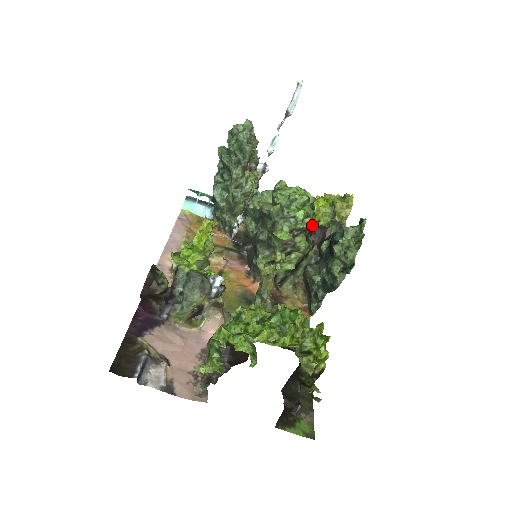
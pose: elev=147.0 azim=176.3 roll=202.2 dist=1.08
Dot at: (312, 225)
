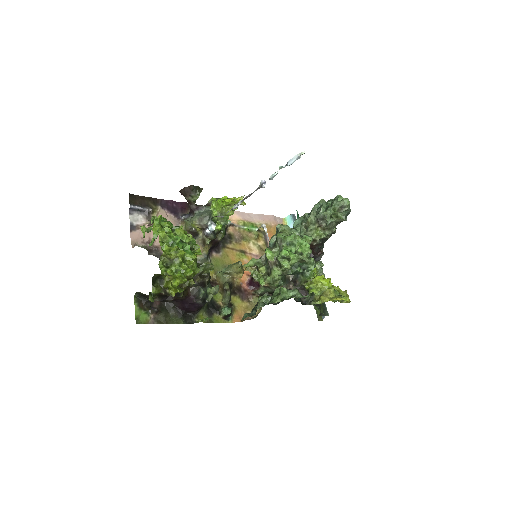
Dot at: (285, 266)
